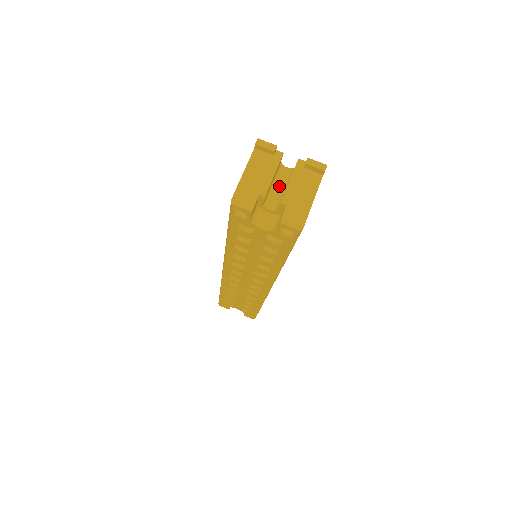
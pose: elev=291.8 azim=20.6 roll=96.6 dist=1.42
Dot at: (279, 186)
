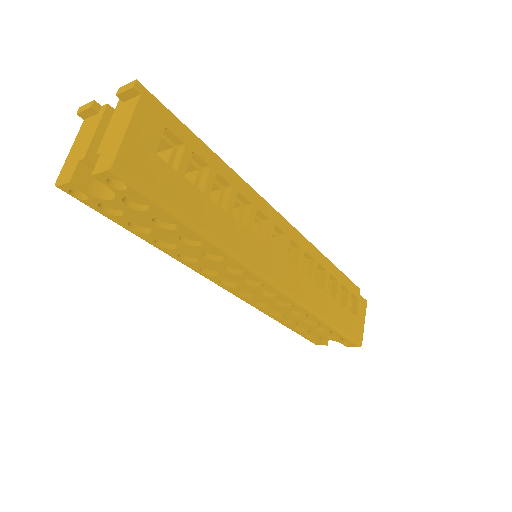
Dot at: occluded
